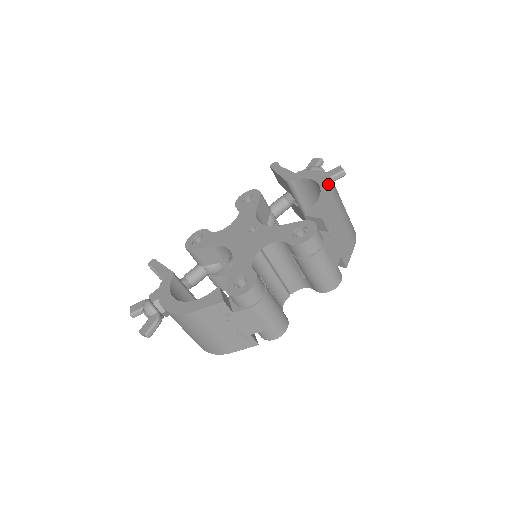
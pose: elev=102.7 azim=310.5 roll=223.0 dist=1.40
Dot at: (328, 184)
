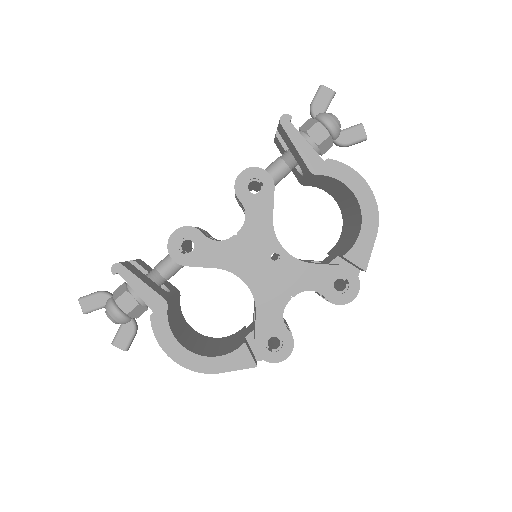
Dot at: (372, 209)
